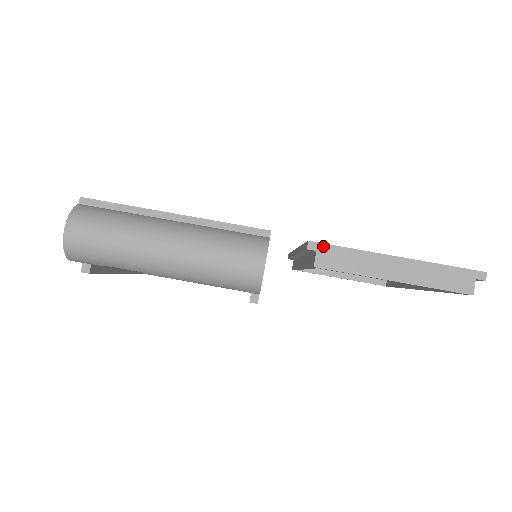
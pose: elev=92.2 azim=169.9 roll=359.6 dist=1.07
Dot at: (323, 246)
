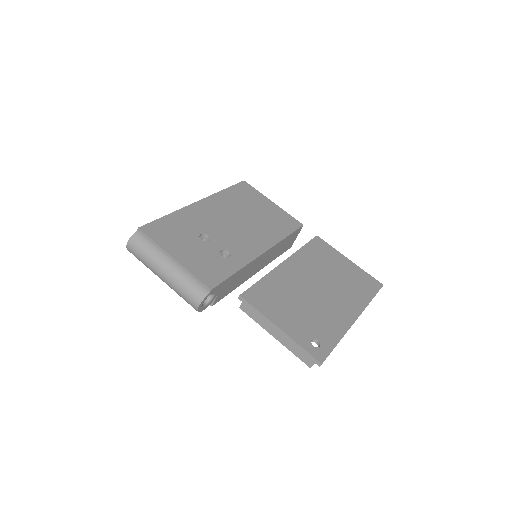
Dot at: (246, 302)
